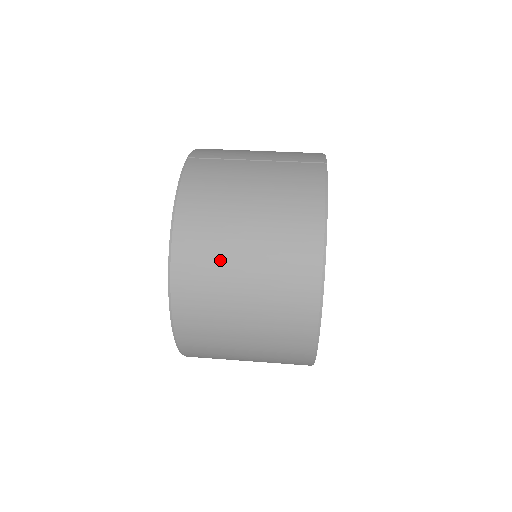
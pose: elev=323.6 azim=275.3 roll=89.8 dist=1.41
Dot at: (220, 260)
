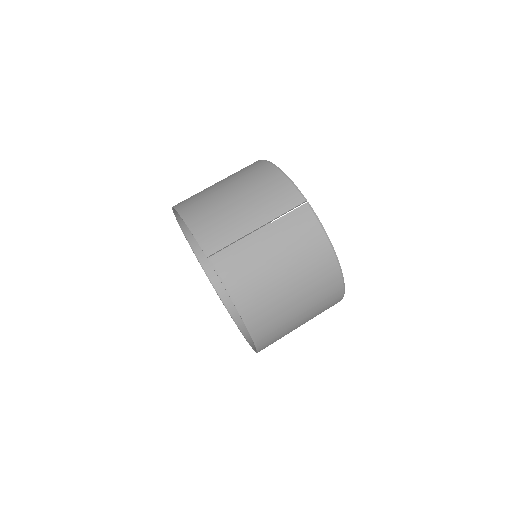
Dot at: (283, 316)
